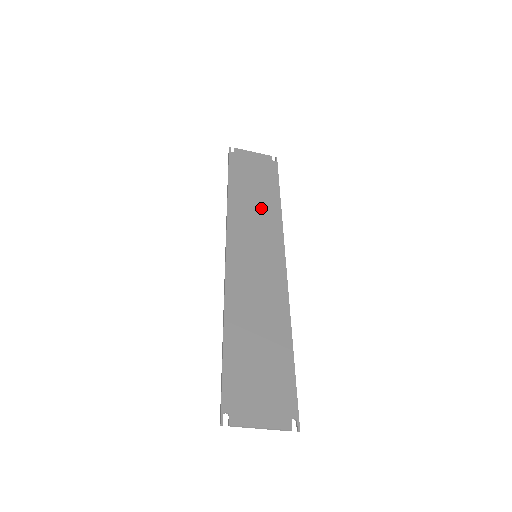
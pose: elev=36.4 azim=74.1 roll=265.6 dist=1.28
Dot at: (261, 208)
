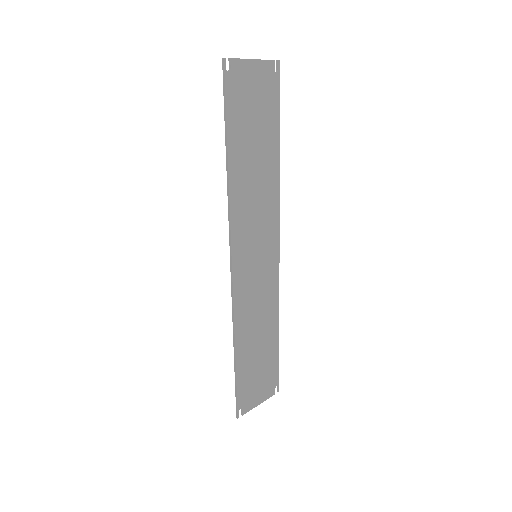
Dot at: (261, 181)
